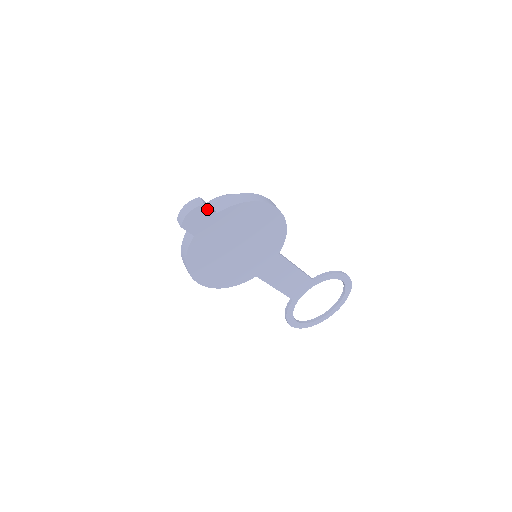
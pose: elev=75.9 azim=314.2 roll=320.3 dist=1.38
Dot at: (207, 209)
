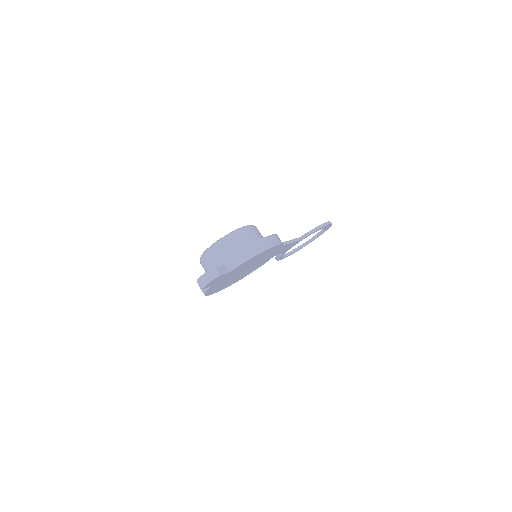
Dot at: (222, 275)
